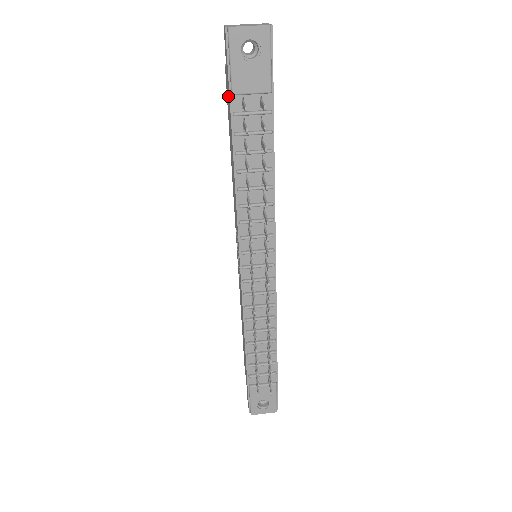
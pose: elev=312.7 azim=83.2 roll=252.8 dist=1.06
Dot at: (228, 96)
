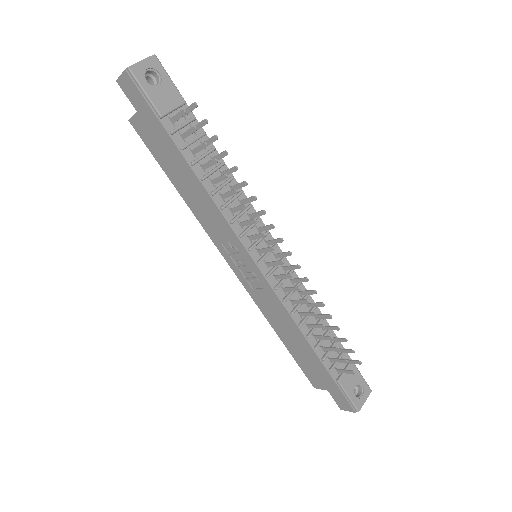
Dot at: (153, 130)
